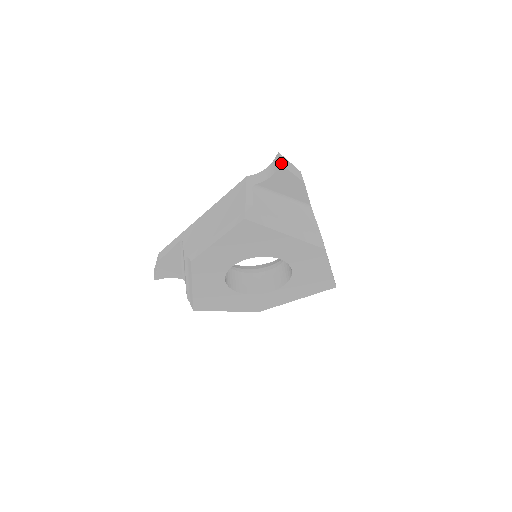
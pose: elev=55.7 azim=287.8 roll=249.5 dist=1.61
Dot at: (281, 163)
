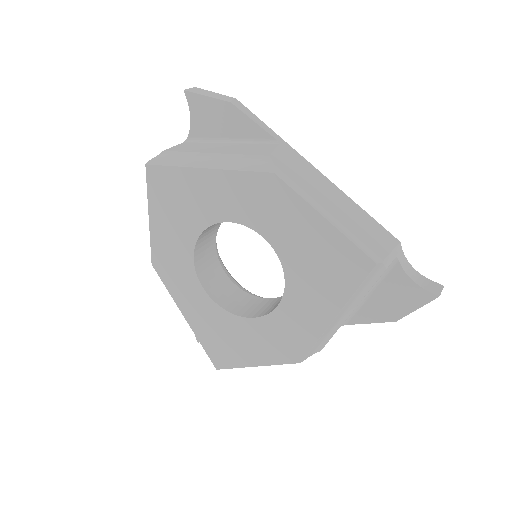
Dot at: (186, 90)
